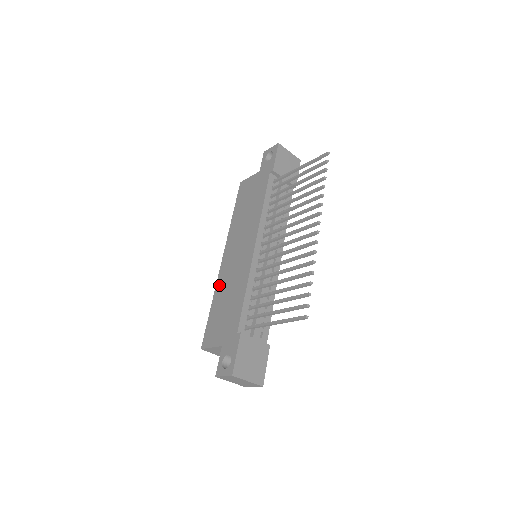
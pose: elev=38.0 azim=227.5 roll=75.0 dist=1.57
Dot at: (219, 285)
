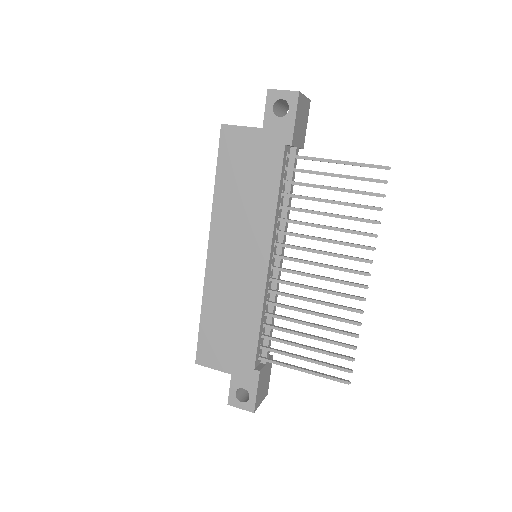
Dot at: (210, 292)
